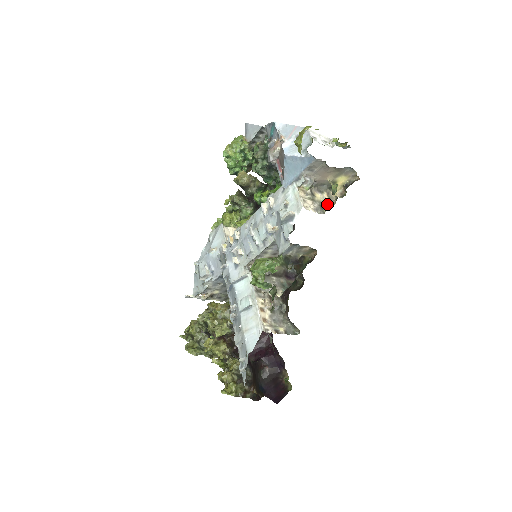
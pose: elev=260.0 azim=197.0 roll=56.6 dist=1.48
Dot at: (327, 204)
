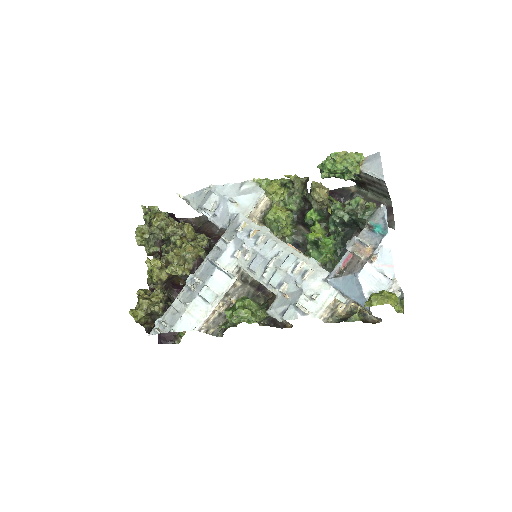
Dot at: (338, 312)
